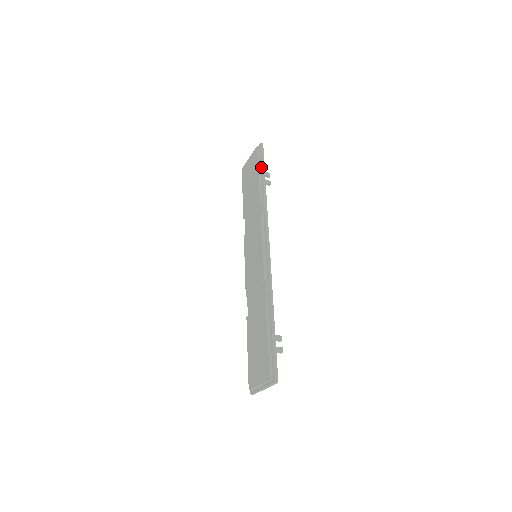
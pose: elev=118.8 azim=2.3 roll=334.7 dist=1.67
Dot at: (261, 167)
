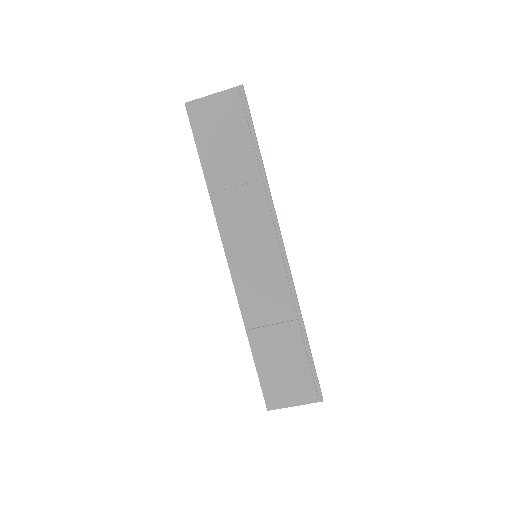
Dot at: (252, 128)
